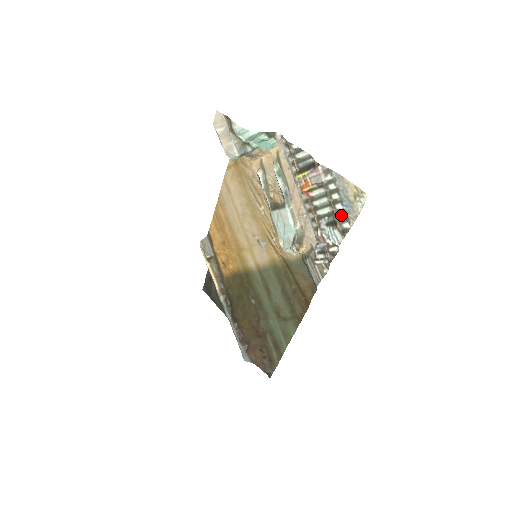
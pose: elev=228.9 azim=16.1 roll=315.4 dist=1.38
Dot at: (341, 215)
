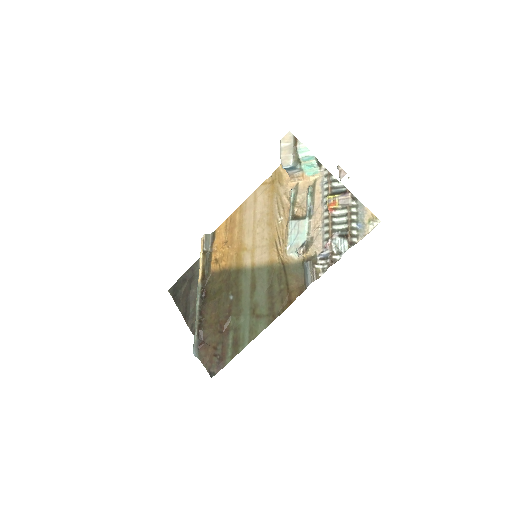
Dot at: (353, 231)
